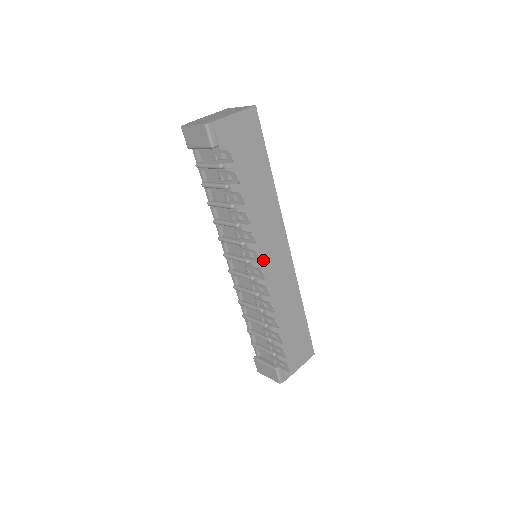
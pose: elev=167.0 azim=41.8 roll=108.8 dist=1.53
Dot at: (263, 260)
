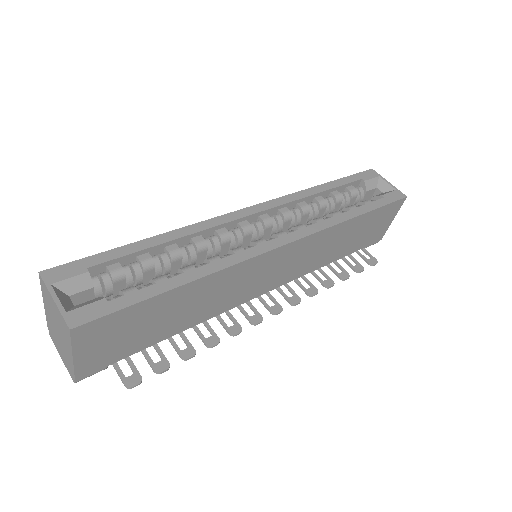
Dot at: (266, 282)
